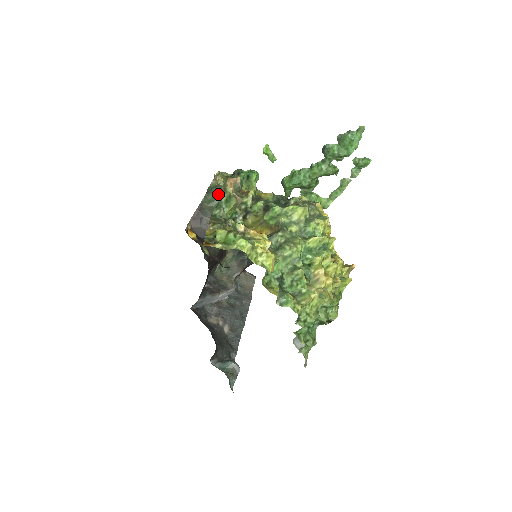
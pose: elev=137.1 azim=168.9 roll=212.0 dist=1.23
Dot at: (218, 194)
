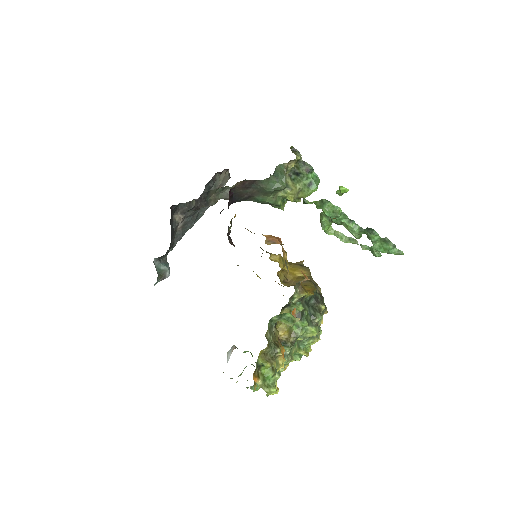
Dot at: (279, 186)
